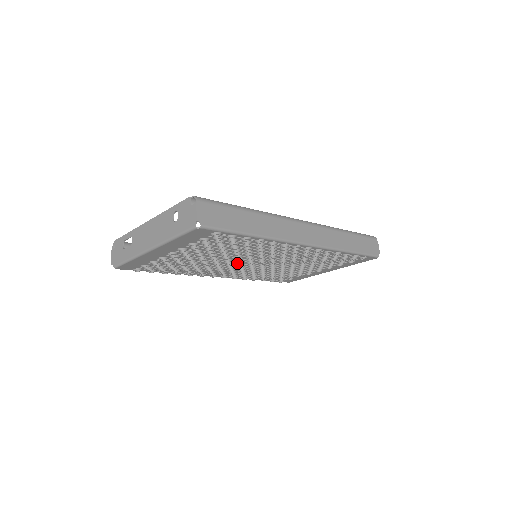
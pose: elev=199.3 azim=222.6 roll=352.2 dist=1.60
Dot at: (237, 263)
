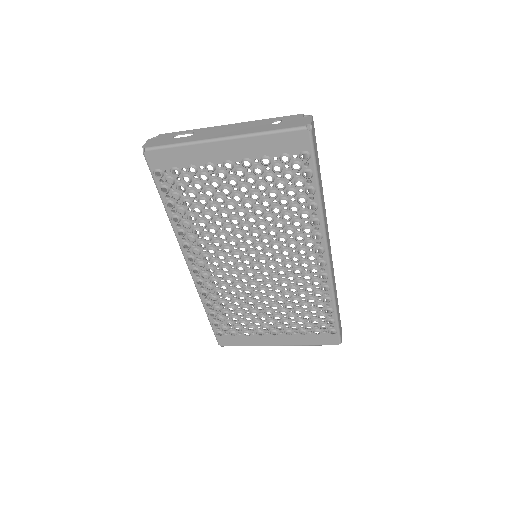
Dot at: (245, 242)
